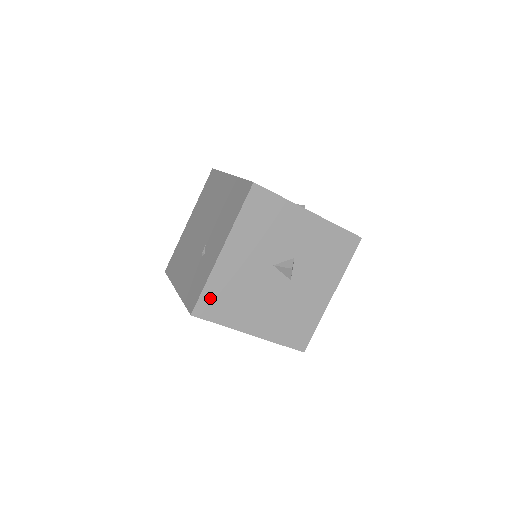
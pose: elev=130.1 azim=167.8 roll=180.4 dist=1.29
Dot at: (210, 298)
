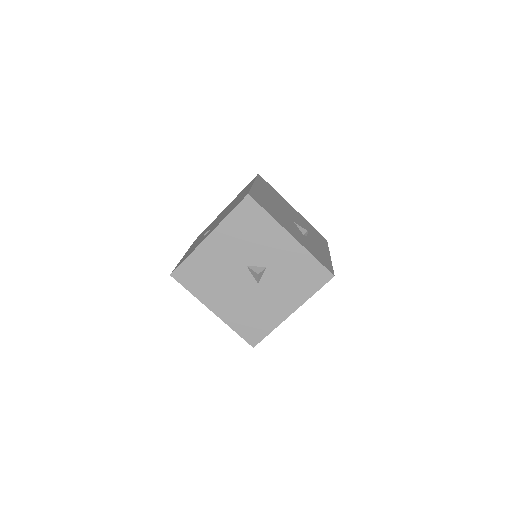
Dot at: (188, 269)
